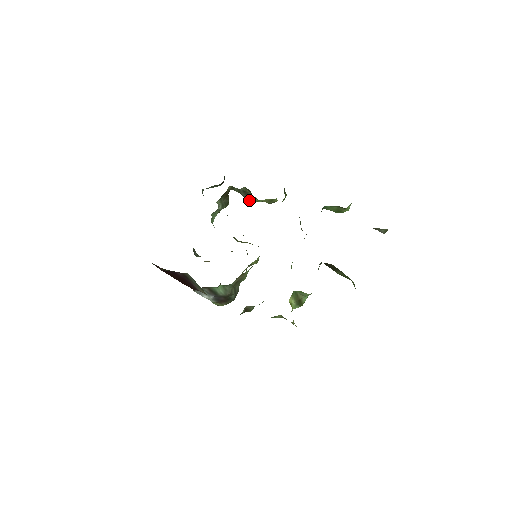
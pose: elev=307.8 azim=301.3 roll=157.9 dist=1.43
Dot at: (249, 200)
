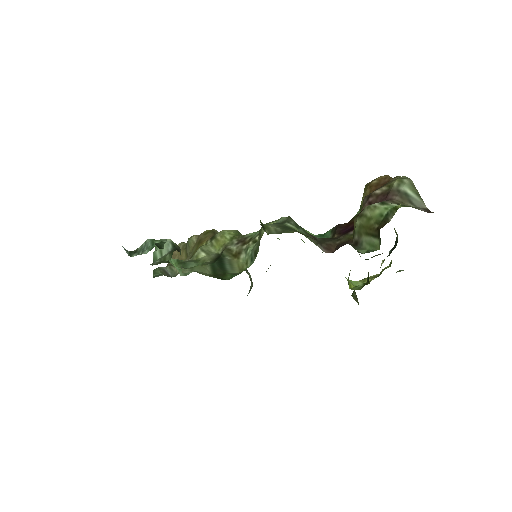
Dot at: occluded
